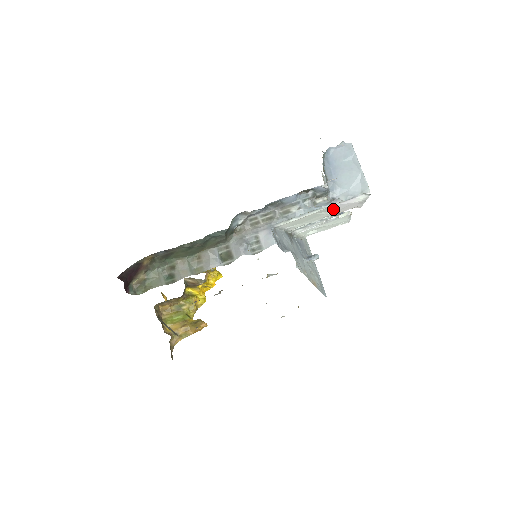
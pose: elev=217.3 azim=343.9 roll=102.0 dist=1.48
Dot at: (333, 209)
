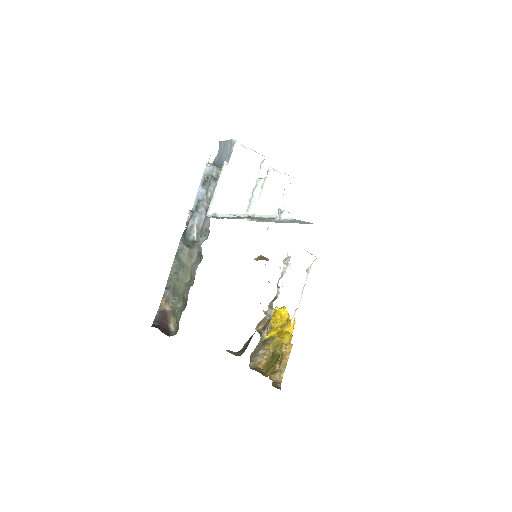
Dot at: (238, 173)
